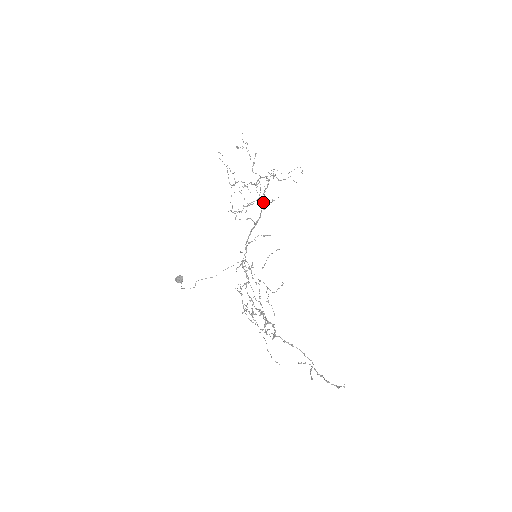
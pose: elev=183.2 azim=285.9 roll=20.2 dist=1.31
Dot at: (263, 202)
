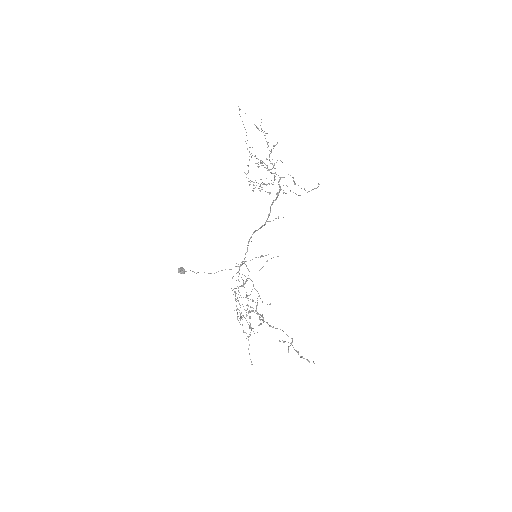
Dot at: (269, 214)
